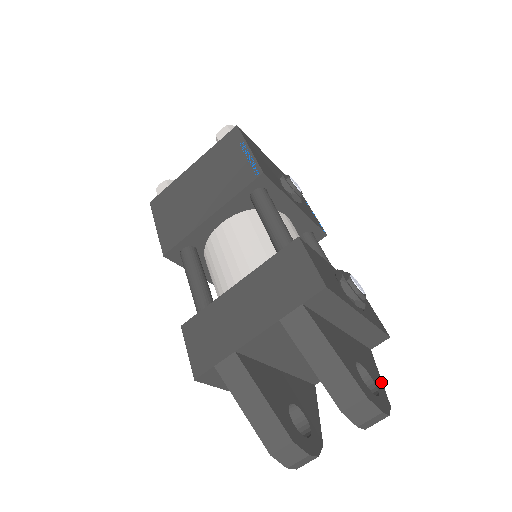
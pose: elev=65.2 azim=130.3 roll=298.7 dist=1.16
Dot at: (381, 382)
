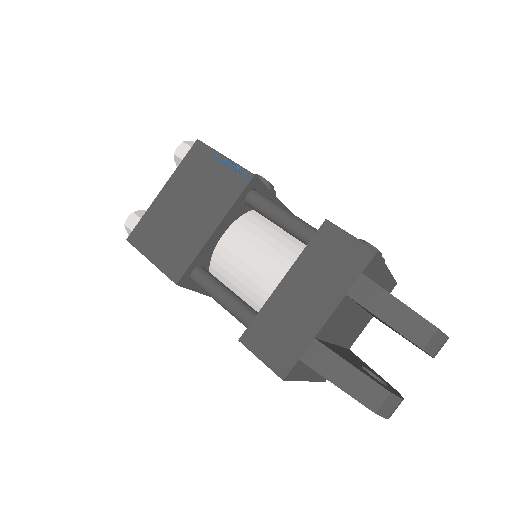
Dot at: occluded
